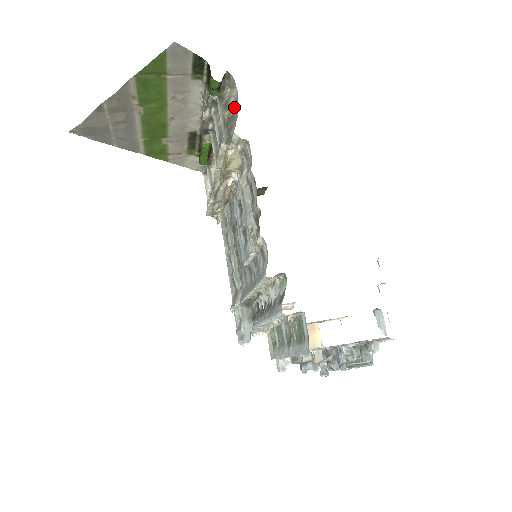
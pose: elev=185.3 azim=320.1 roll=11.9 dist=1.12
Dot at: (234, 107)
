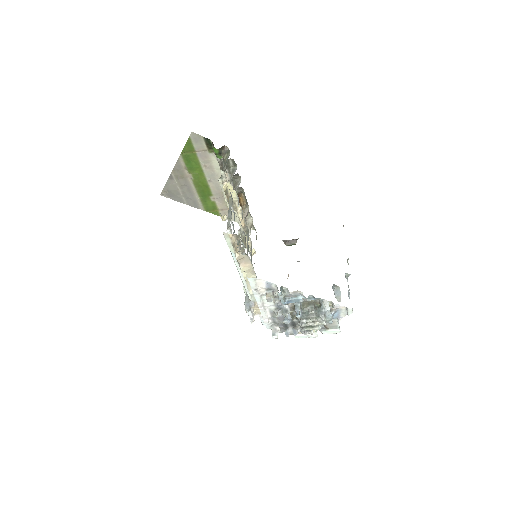
Dot at: occluded
